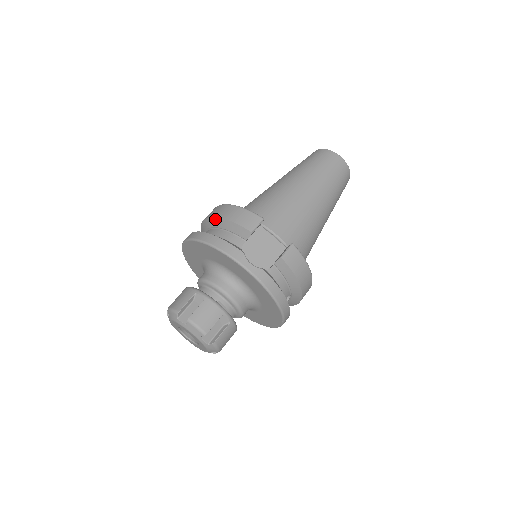
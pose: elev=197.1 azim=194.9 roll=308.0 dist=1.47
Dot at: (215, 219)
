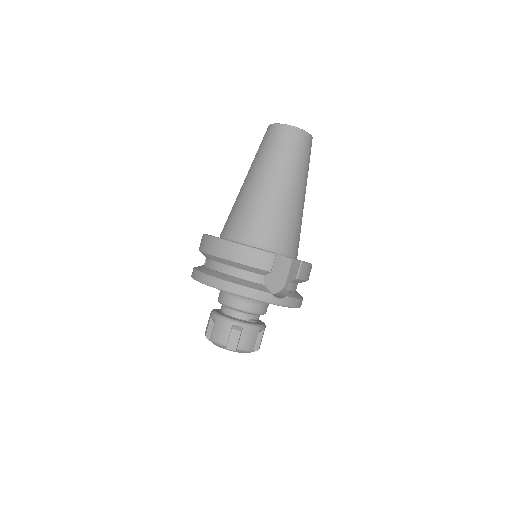
Dot at: (227, 261)
